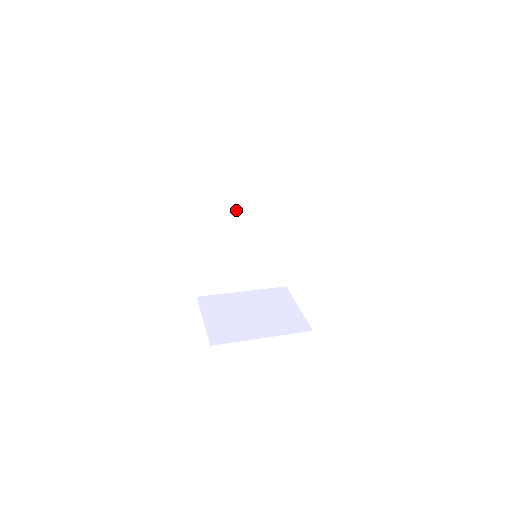
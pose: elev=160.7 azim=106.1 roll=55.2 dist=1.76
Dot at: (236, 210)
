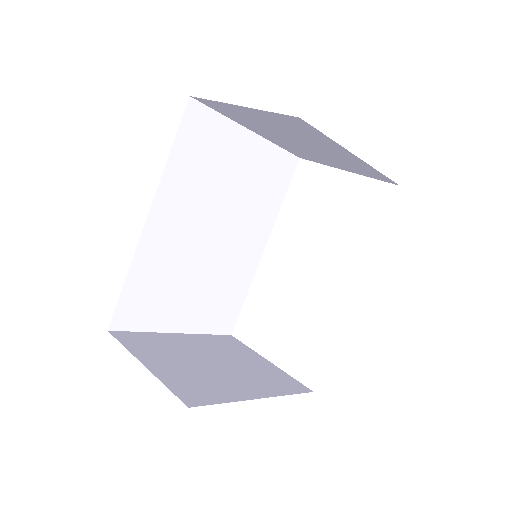
Dot at: (218, 185)
